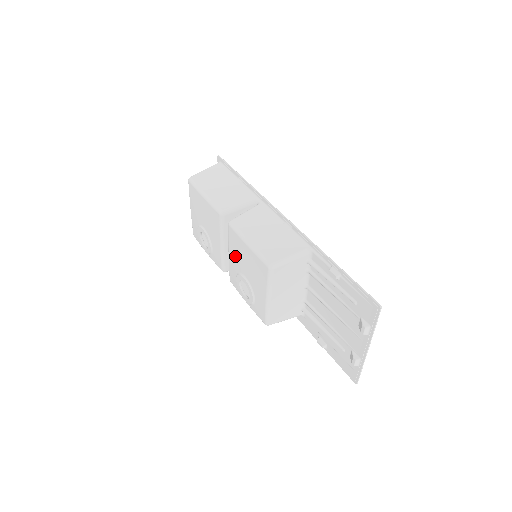
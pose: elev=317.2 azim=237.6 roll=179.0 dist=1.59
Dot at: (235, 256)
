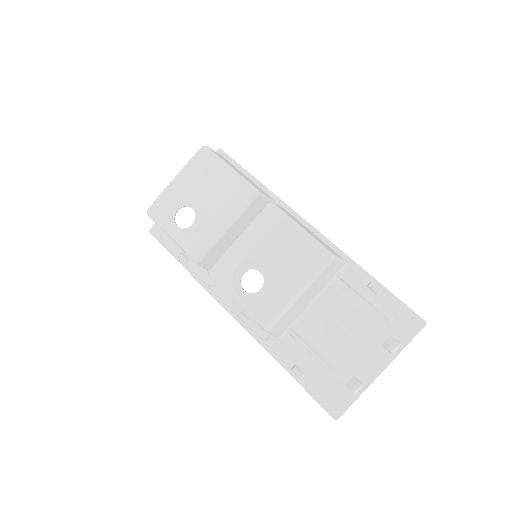
Dot at: (258, 240)
